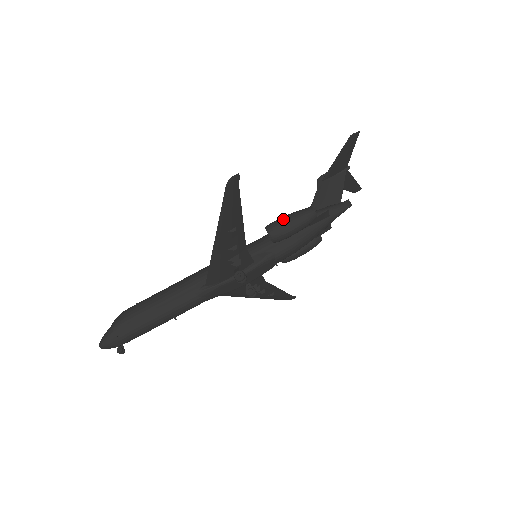
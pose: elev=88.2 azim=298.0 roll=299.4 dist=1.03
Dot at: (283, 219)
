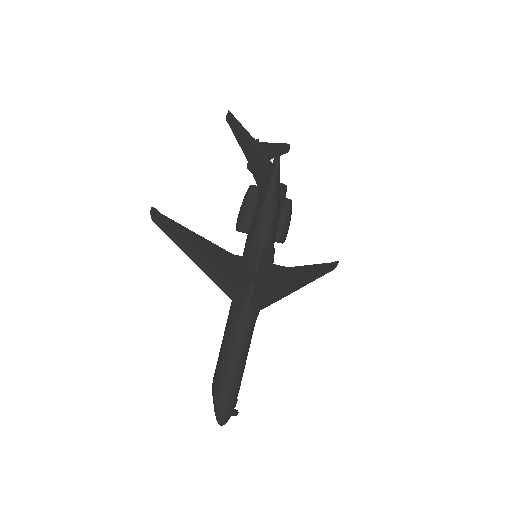
Dot at: (239, 212)
